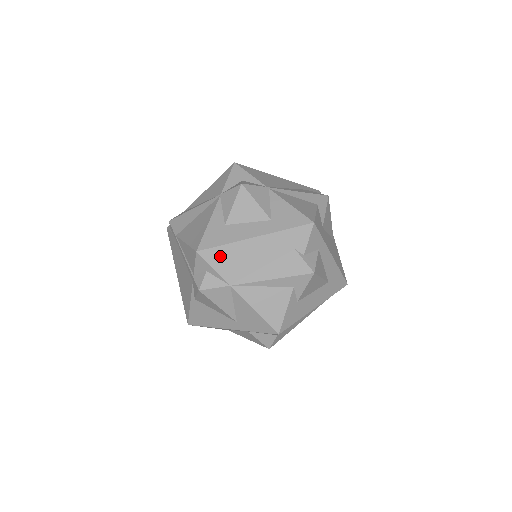
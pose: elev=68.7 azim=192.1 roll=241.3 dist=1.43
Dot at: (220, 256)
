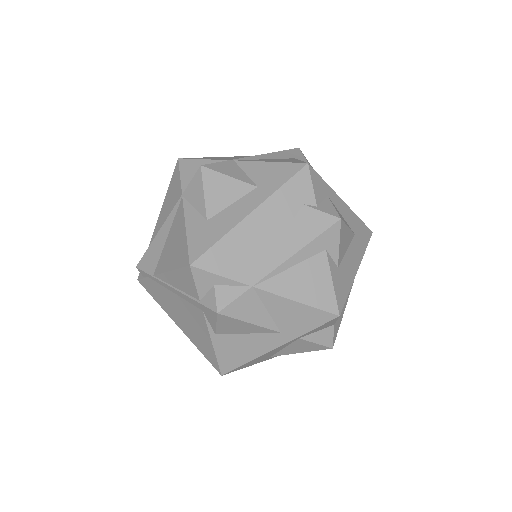
Dot at: (221, 256)
